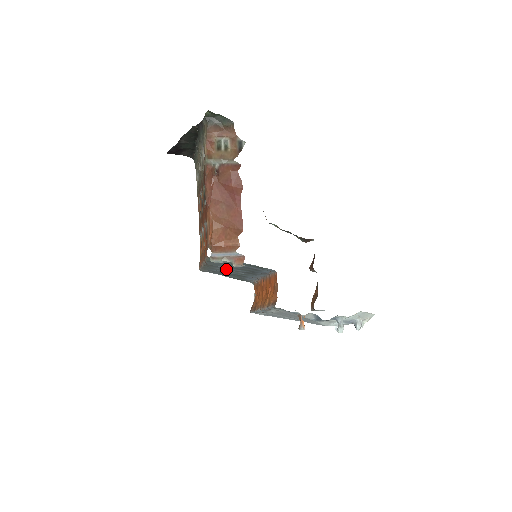
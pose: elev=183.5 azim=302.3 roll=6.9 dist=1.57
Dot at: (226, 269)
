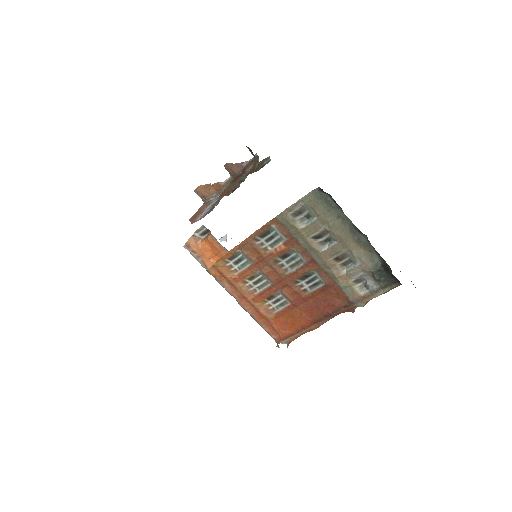
Dot at: occluded
